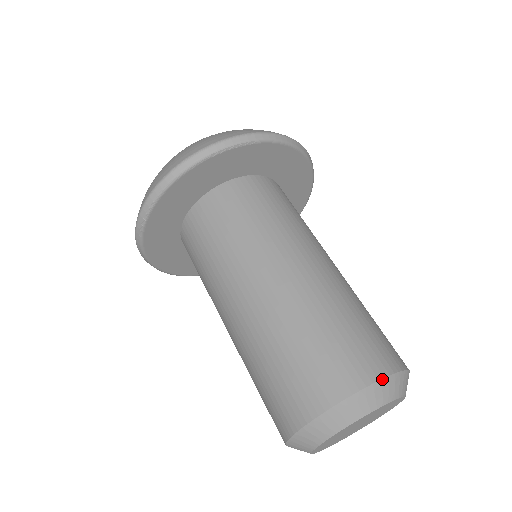
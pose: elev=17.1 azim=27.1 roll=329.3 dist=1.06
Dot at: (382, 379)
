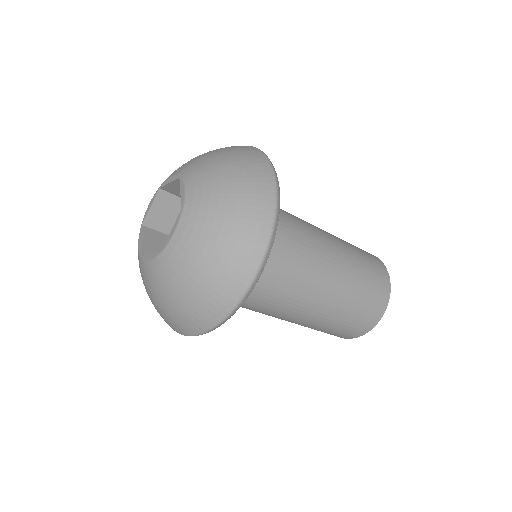
Dot at: occluded
